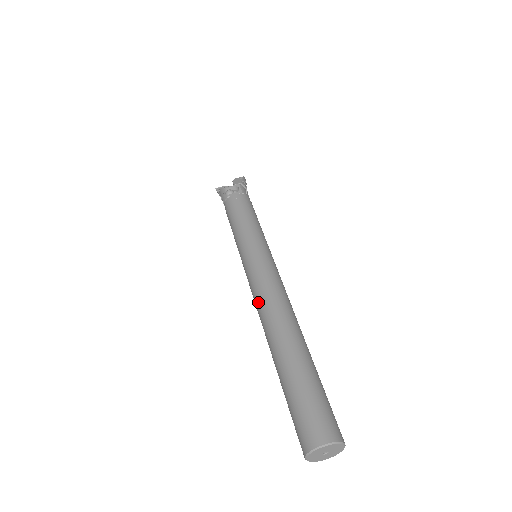
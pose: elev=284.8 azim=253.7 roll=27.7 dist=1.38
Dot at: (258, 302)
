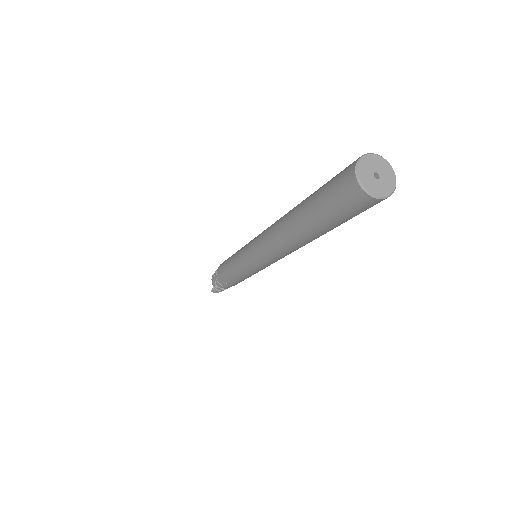
Dot at: (267, 242)
